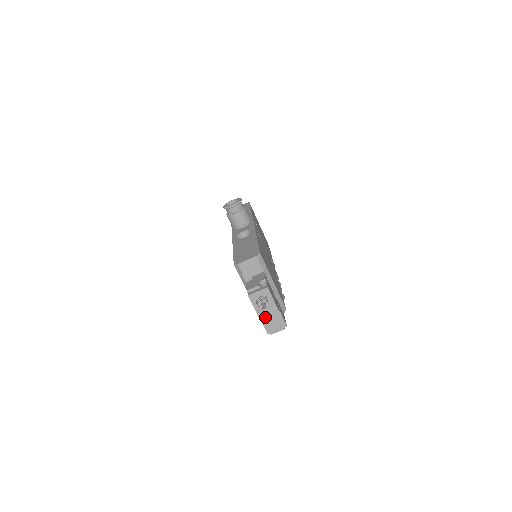
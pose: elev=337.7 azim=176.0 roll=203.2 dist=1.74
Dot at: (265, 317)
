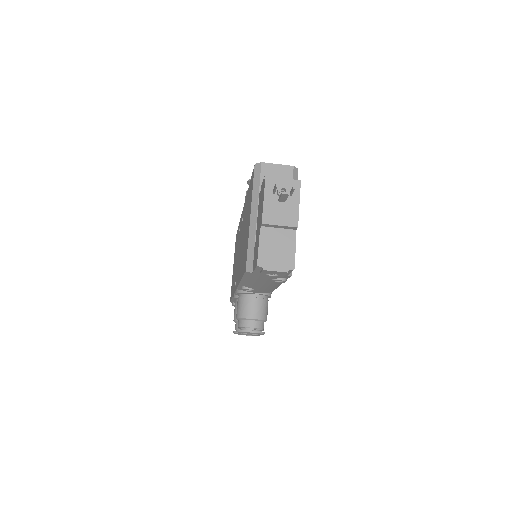
Dot at: (269, 233)
